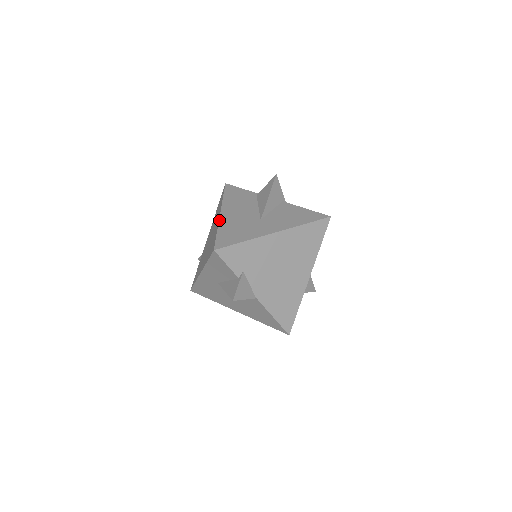
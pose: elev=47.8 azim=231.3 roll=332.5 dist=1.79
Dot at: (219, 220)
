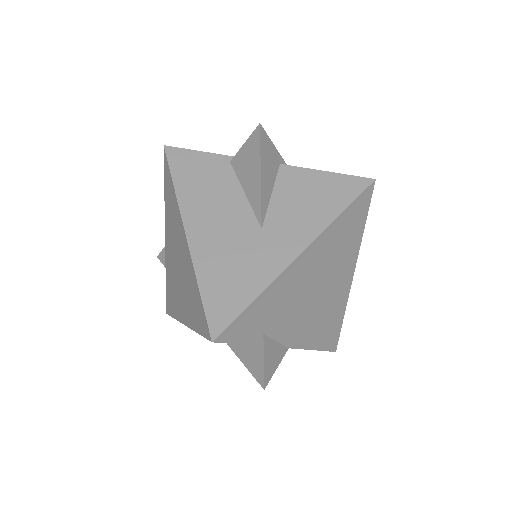
Dot at: (190, 254)
